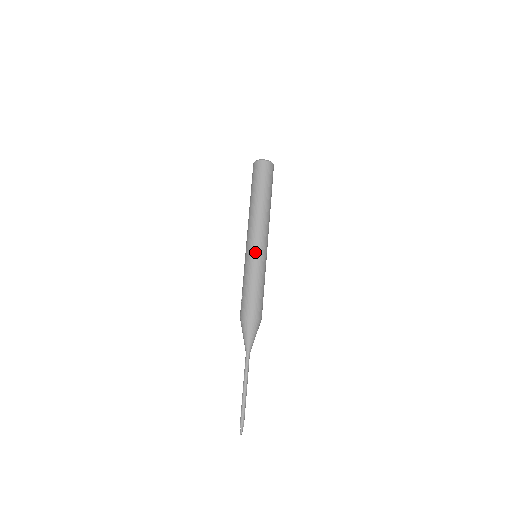
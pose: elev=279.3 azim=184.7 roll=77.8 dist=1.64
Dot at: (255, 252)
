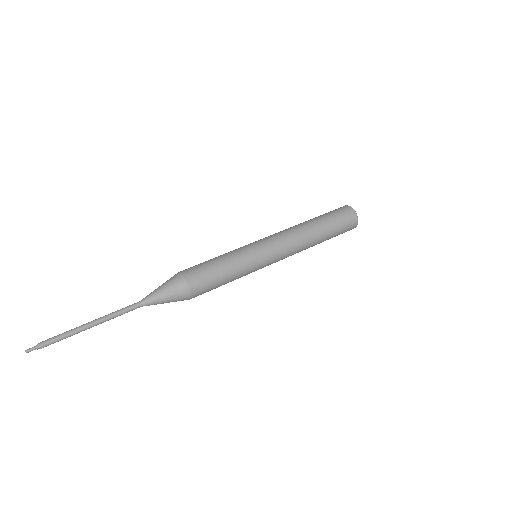
Dot at: occluded
